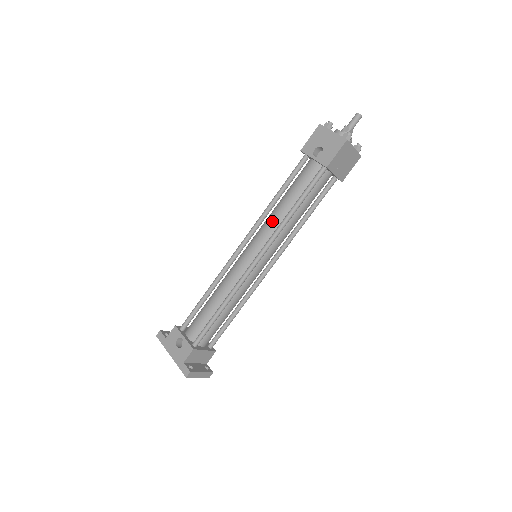
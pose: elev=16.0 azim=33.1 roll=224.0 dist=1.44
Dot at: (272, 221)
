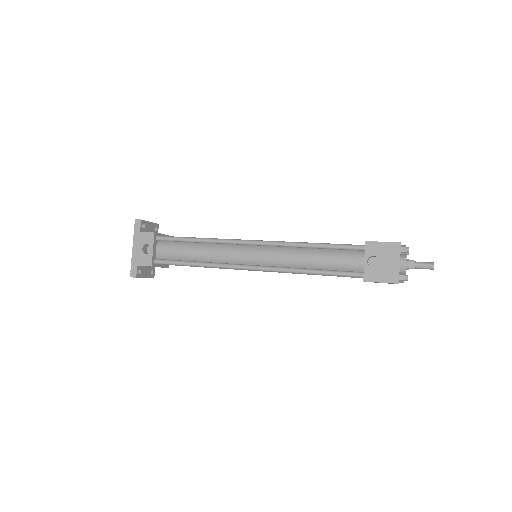
Dot at: (290, 257)
